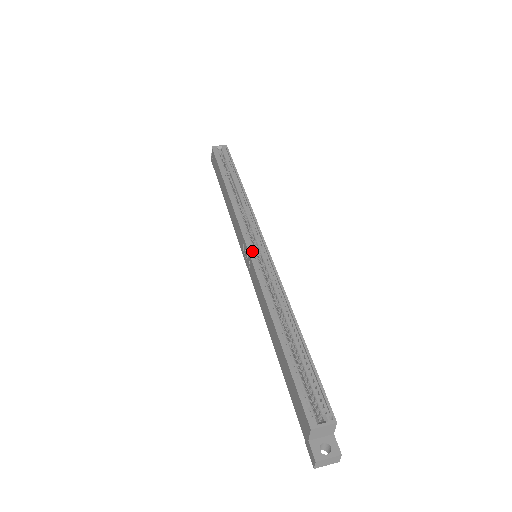
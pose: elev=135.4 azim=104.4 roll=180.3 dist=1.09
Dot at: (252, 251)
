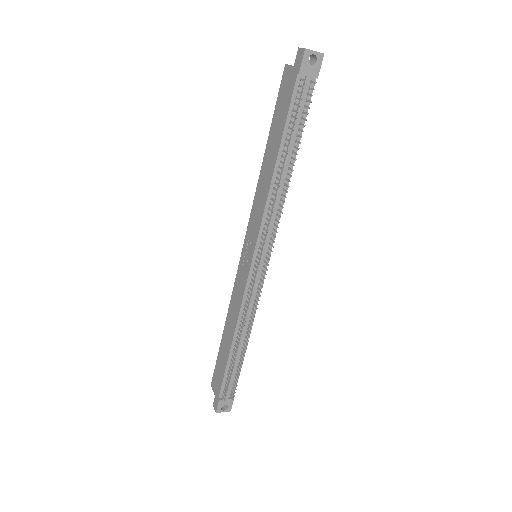
Dot at: occluded
